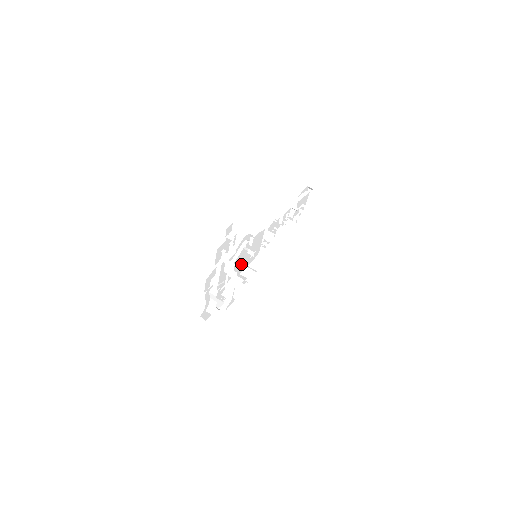
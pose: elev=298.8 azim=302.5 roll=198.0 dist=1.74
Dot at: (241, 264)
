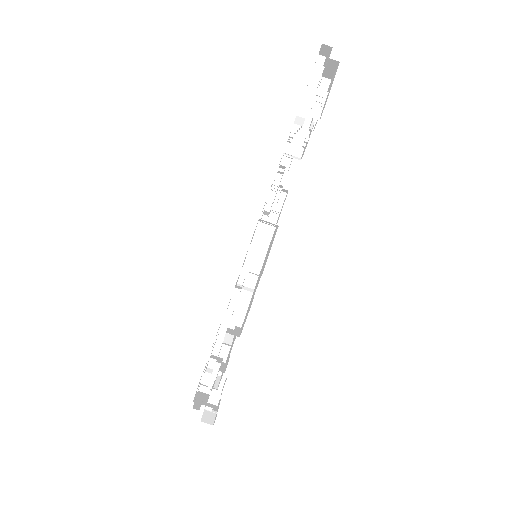
Dot at: occluded
